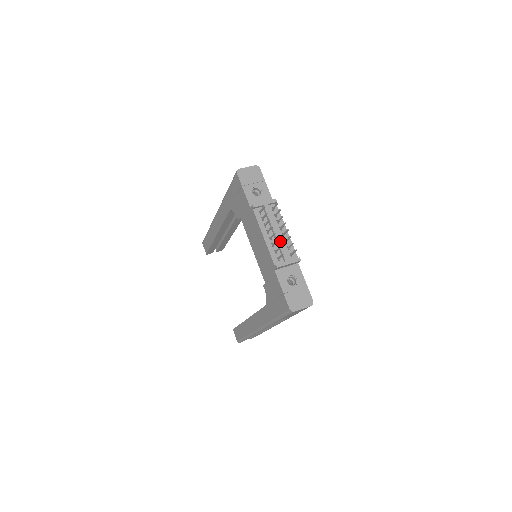
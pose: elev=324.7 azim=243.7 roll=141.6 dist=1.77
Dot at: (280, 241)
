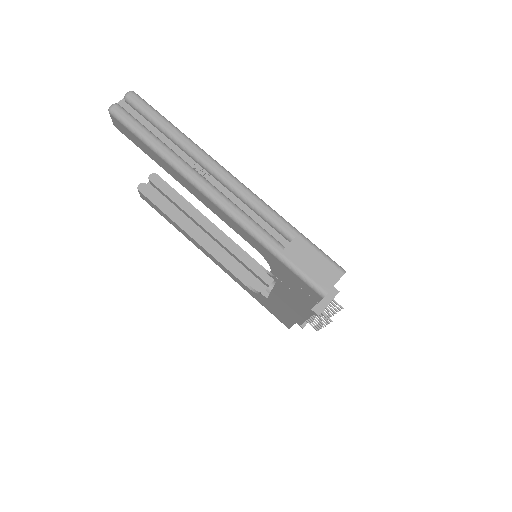
Dot at: occluded
